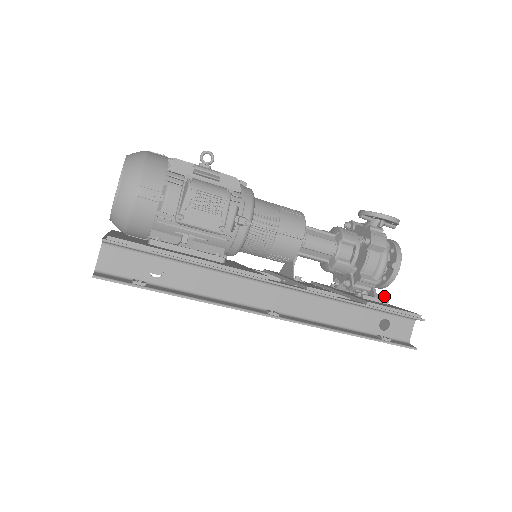
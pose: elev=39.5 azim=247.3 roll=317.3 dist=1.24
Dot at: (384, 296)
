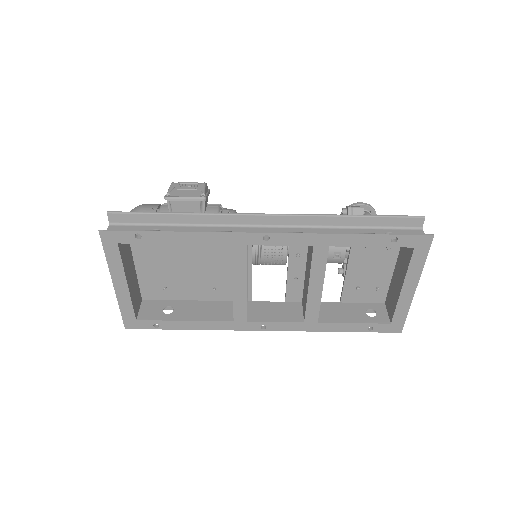
Dot at: occluded
